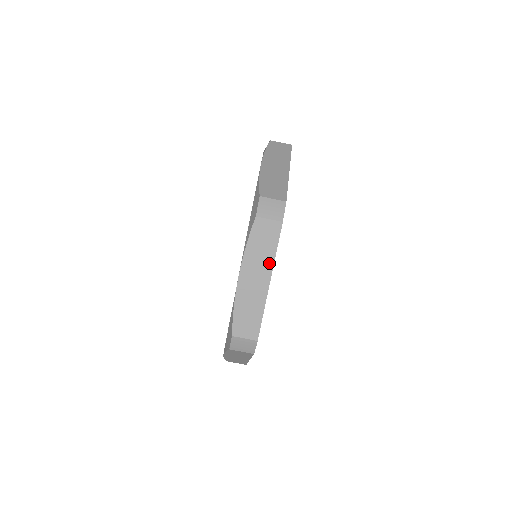
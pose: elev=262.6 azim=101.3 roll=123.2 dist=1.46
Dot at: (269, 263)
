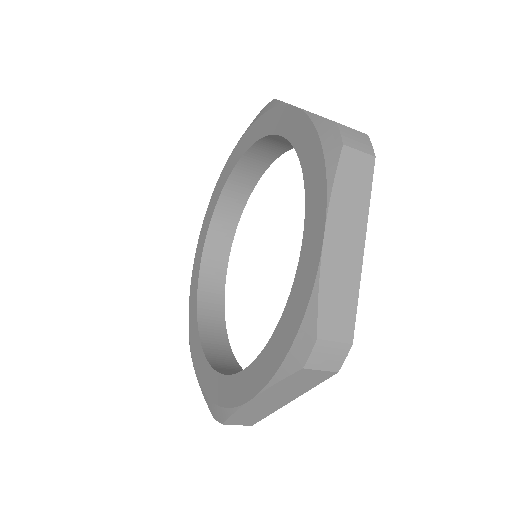
Dot at: (297, 393)
